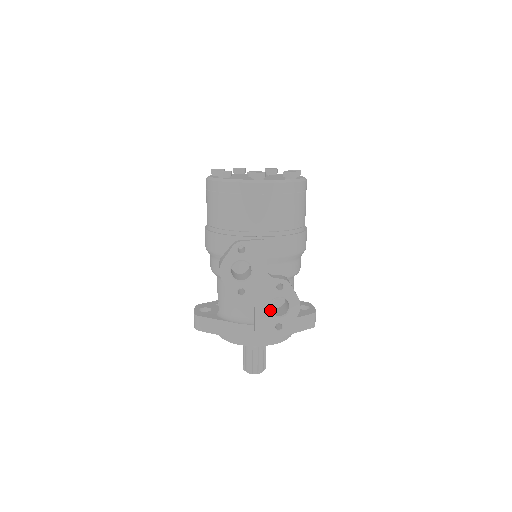
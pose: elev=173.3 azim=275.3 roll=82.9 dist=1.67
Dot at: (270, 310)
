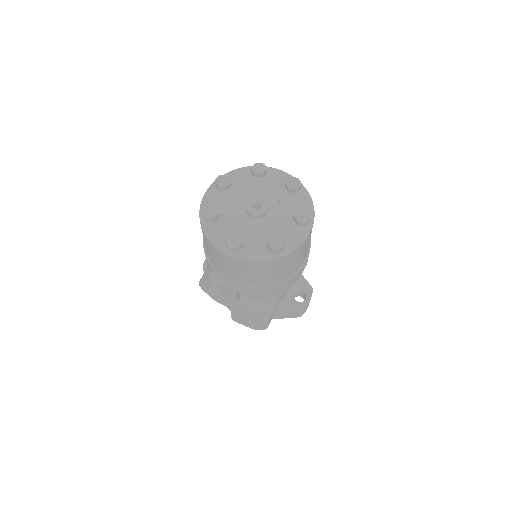
Dot at: occluded
